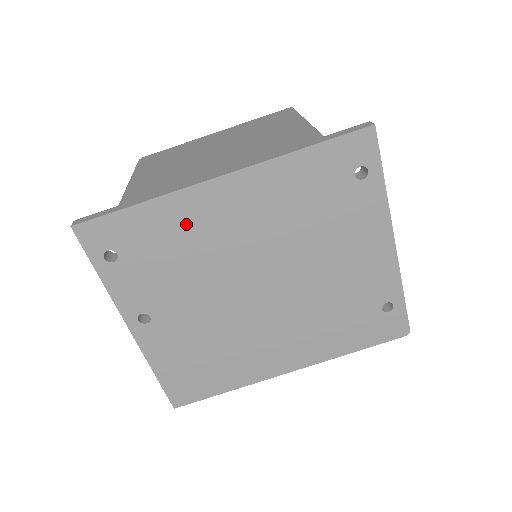
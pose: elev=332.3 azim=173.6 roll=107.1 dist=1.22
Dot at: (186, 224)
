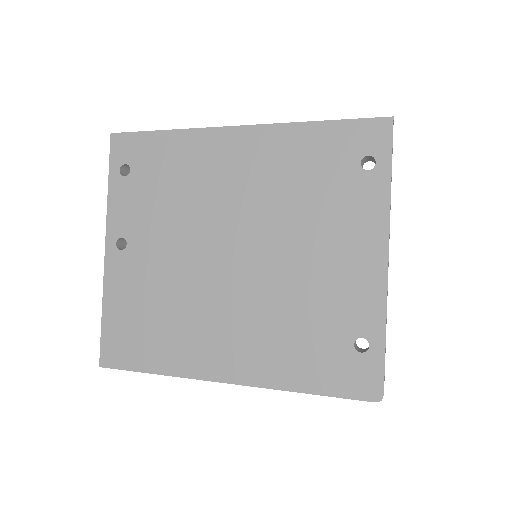
Dot at: (193, 161)
